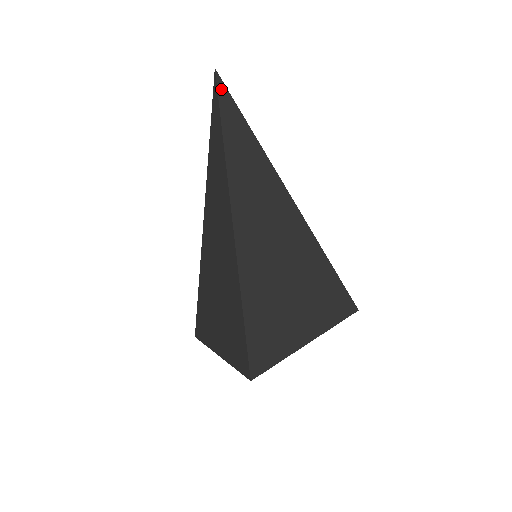
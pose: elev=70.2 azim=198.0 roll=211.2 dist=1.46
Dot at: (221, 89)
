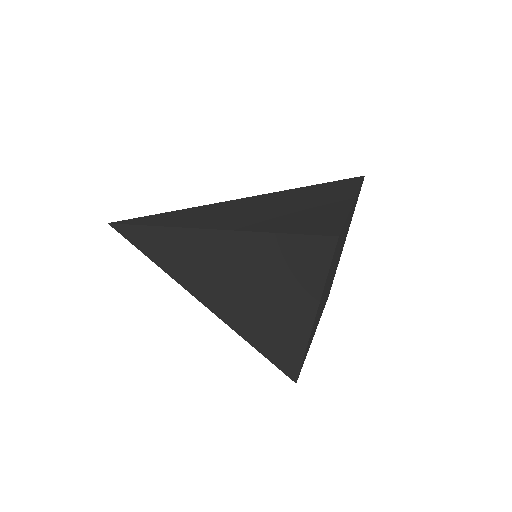
Dot at: (121, 222)
